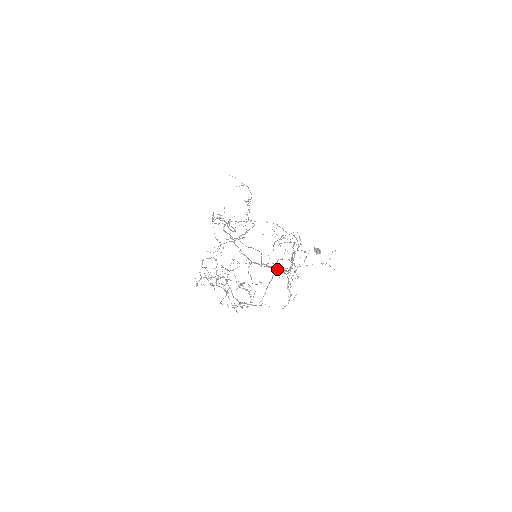
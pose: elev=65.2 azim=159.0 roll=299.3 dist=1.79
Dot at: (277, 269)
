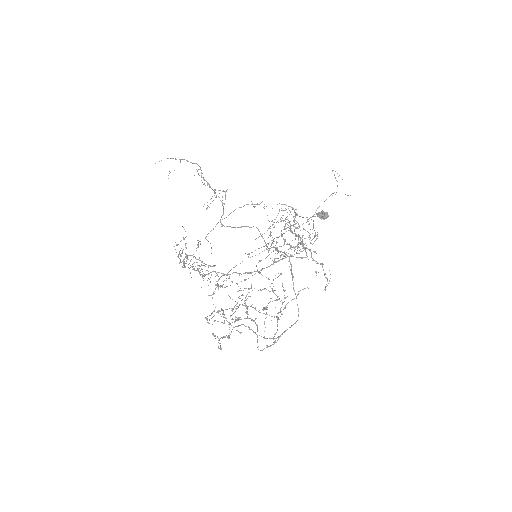
Dot at: occluded
